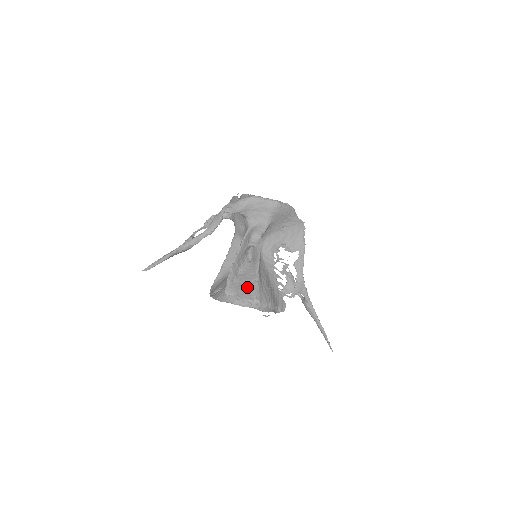
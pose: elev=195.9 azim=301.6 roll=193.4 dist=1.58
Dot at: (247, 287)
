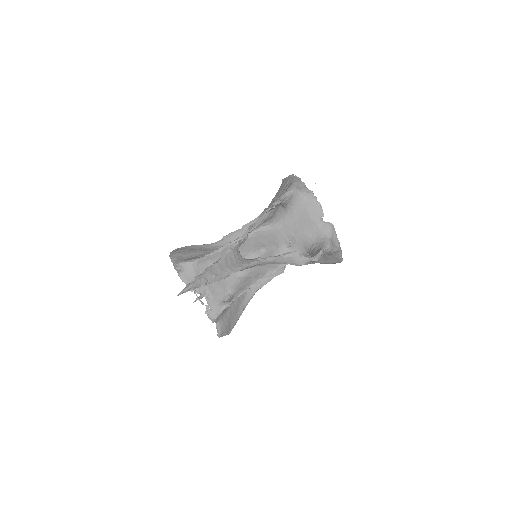
Dot at: (233, 316)
